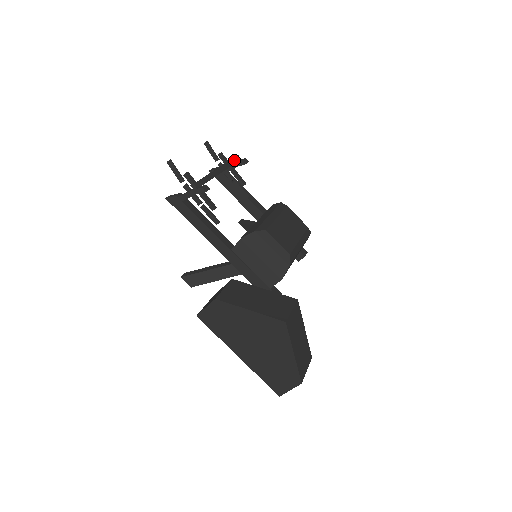
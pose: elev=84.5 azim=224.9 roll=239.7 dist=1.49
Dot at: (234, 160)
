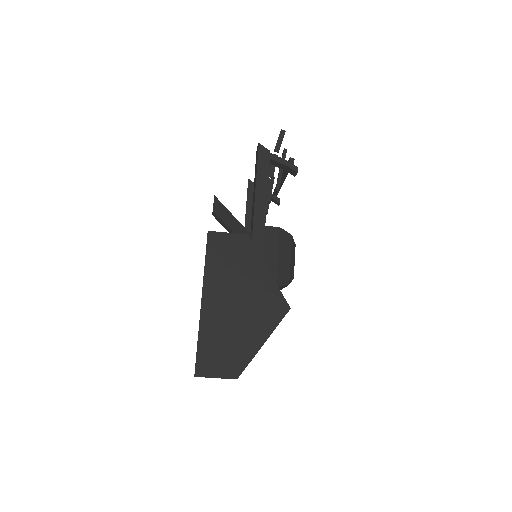
Dot at: occluded
